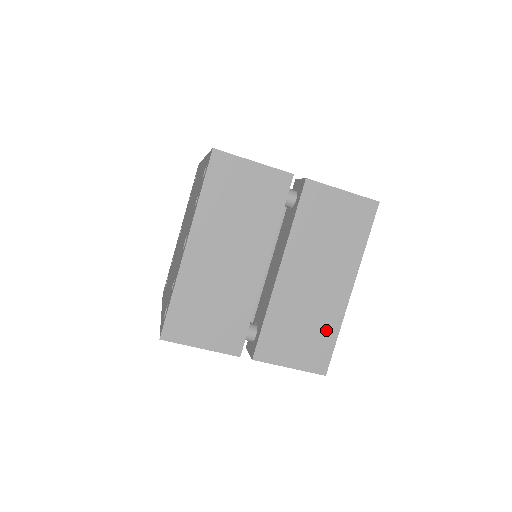
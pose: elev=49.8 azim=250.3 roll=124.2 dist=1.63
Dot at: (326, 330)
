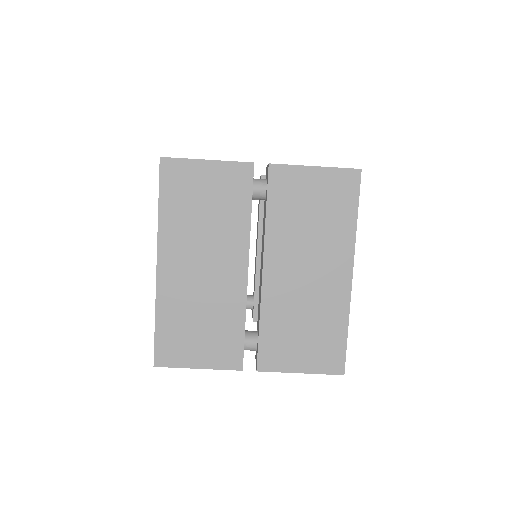
Dot at: (332, 325)
